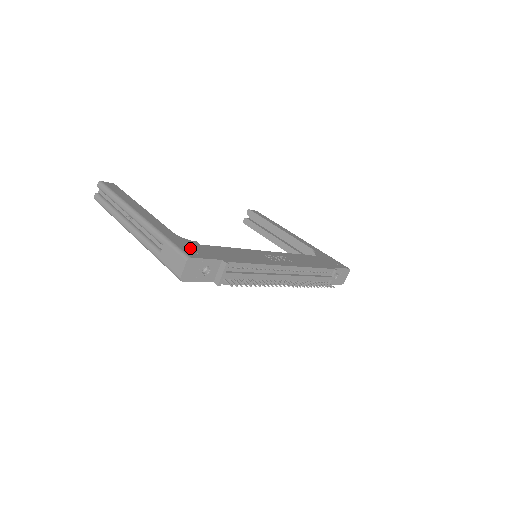
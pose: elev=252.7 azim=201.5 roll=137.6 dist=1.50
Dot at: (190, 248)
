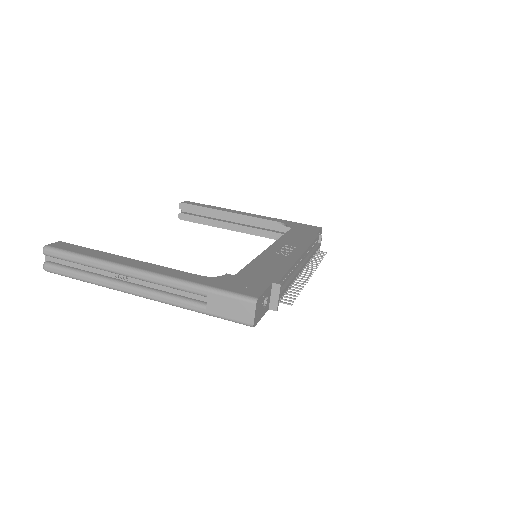
Dot at: (239, 286)
